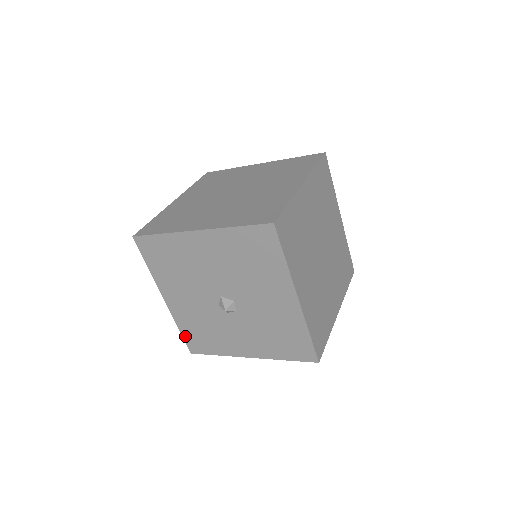
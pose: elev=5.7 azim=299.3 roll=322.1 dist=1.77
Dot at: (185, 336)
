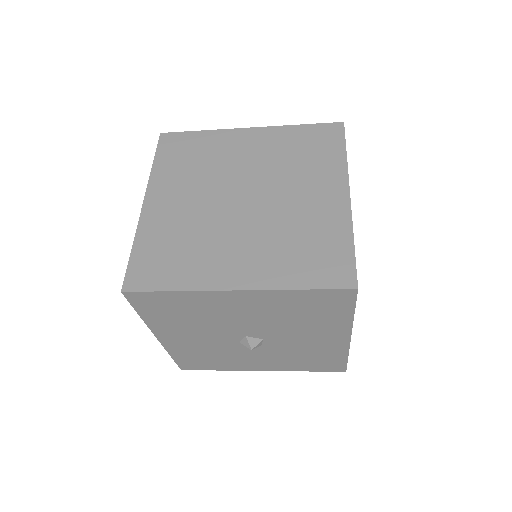
Dot at: (178, 360)
